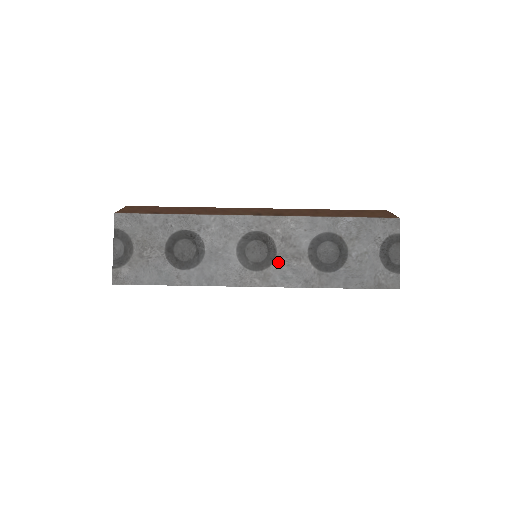
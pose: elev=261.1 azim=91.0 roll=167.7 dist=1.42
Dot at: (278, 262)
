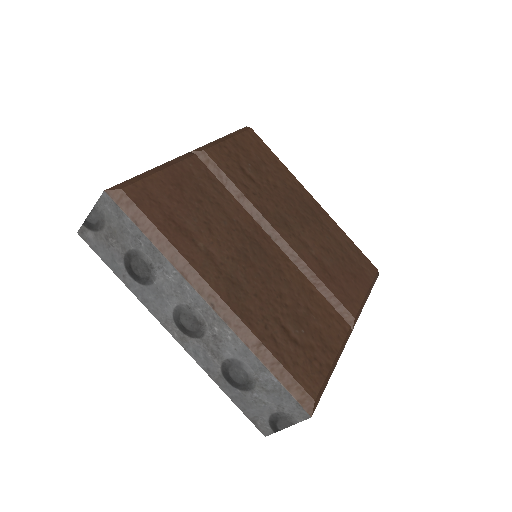
Dot at: (199, 342)
